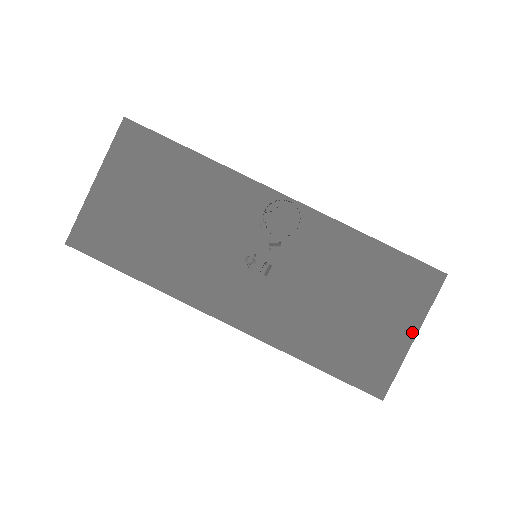
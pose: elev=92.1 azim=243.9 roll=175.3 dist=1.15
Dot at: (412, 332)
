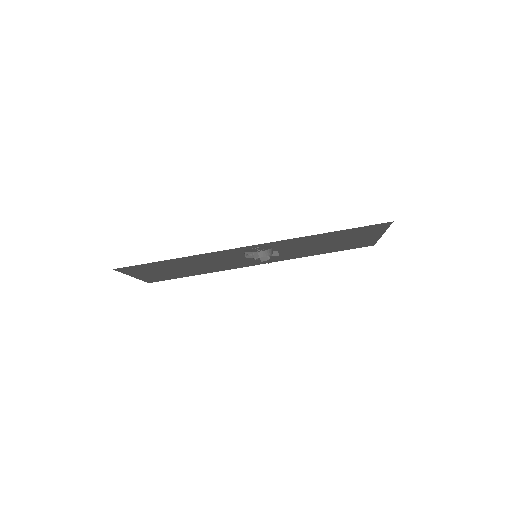
Dot at: (379, 235)
